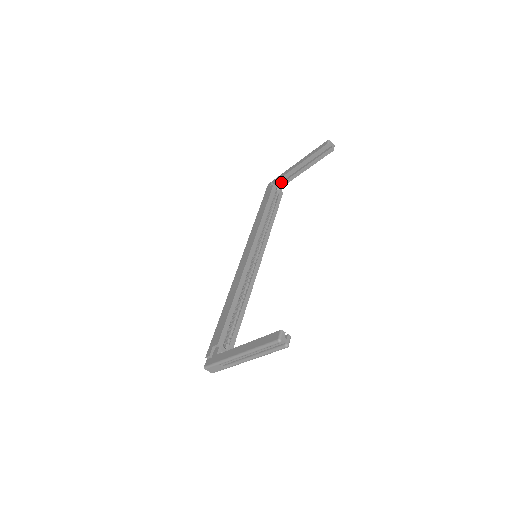
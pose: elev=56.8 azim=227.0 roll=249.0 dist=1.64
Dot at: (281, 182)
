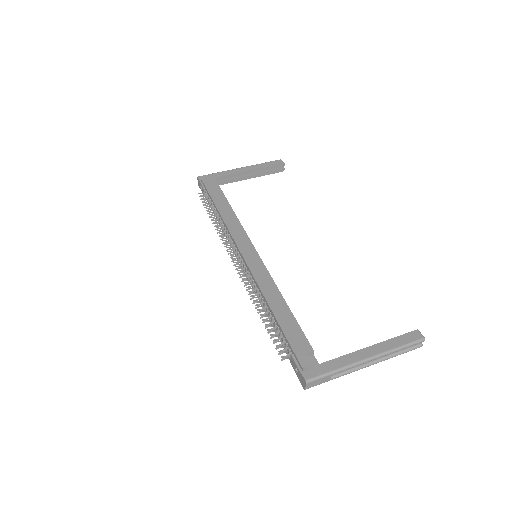
Dot at: occluded
